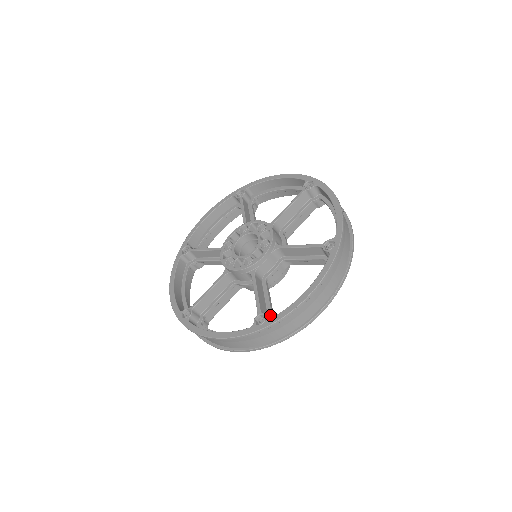
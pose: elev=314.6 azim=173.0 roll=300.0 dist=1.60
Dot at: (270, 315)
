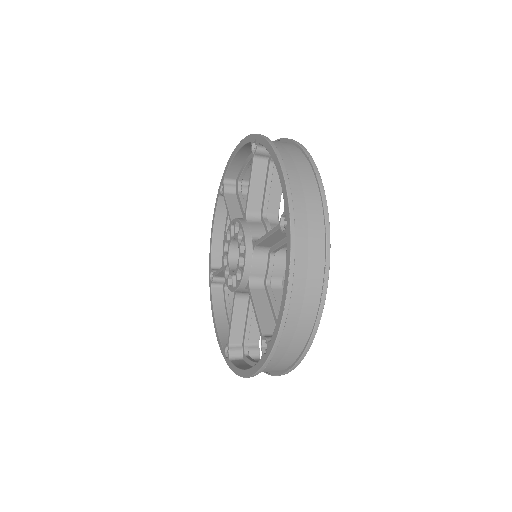
Dot at: occluded
